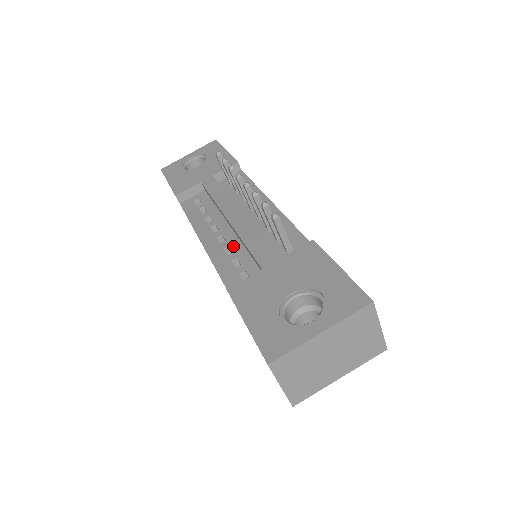
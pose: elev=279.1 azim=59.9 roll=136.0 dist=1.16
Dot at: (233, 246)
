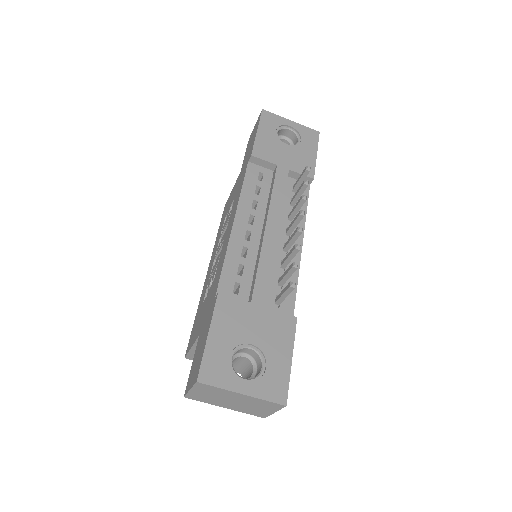
Dot at: (250, 252)
